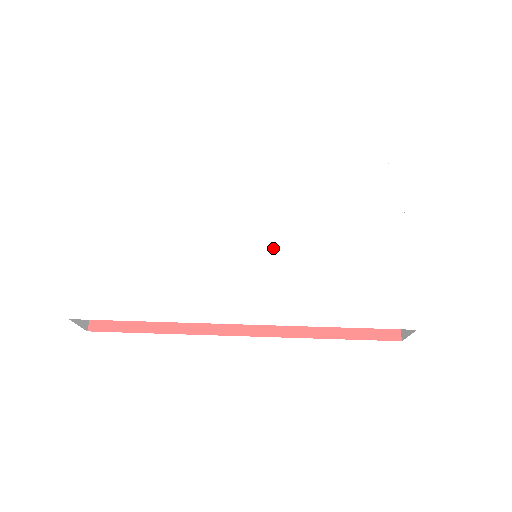
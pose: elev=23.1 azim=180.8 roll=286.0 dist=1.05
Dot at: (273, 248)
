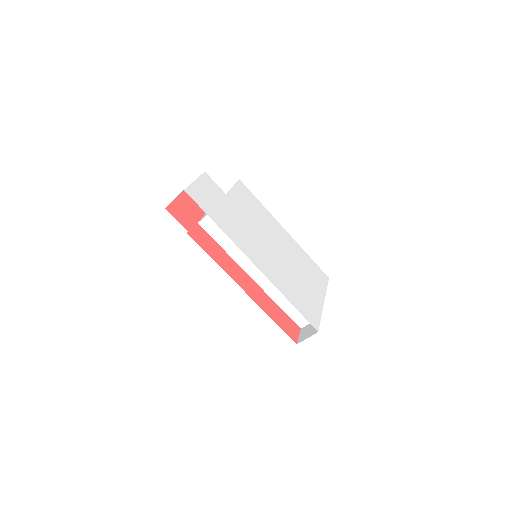
Dot at: (275, 254)
